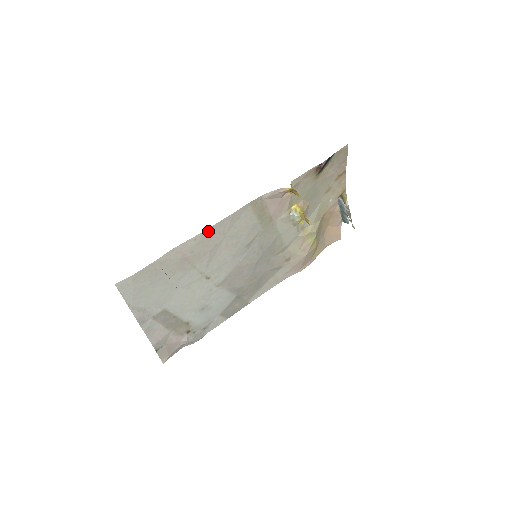
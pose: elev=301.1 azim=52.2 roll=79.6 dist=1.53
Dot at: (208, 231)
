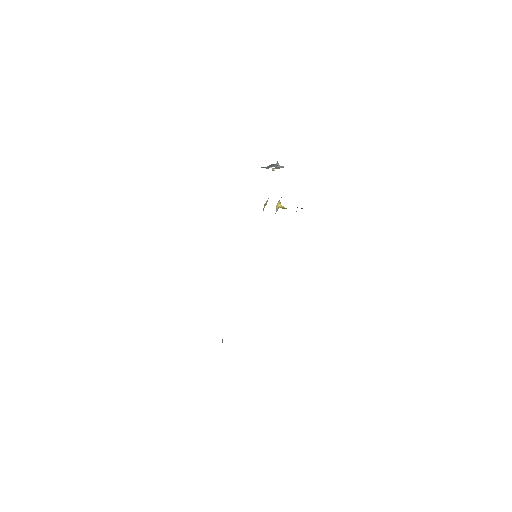
Dot at: occluded
